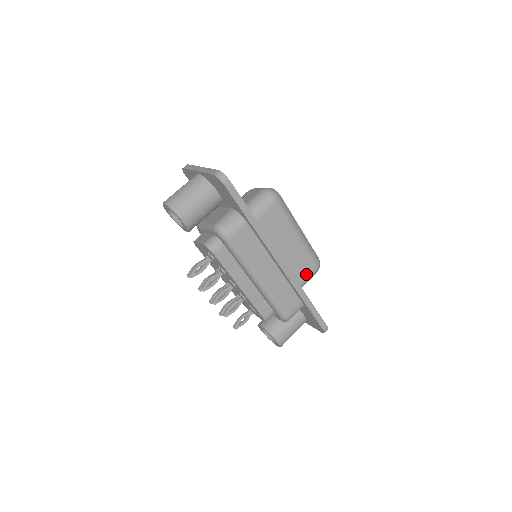
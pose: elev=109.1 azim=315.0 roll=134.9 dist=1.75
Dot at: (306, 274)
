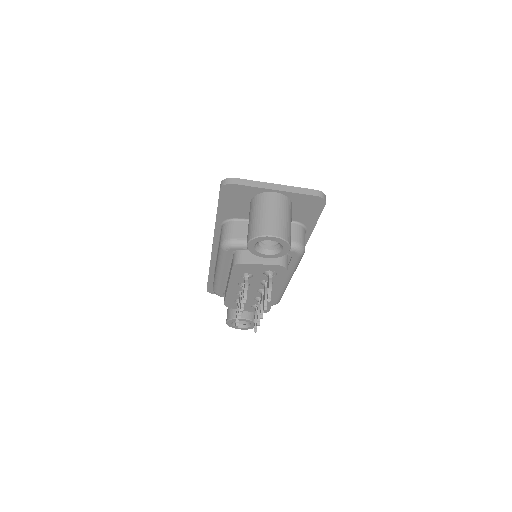
Dot at: occluded
